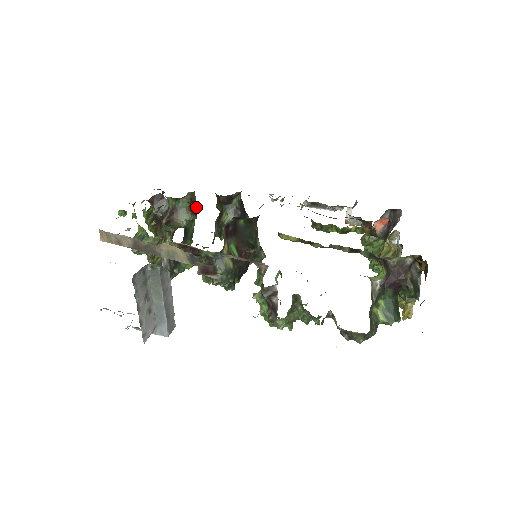
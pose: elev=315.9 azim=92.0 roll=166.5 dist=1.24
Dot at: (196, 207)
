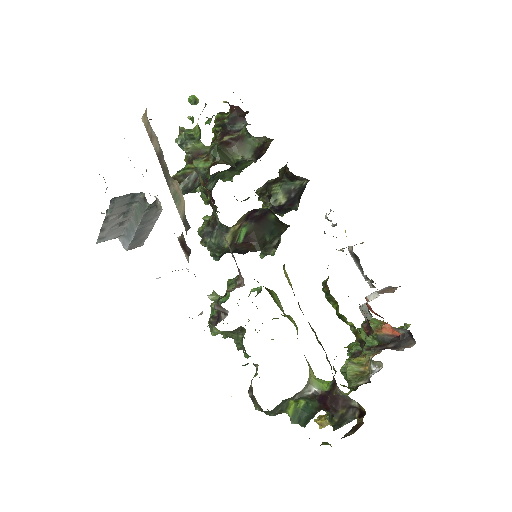
Dot at: (264, 152)
